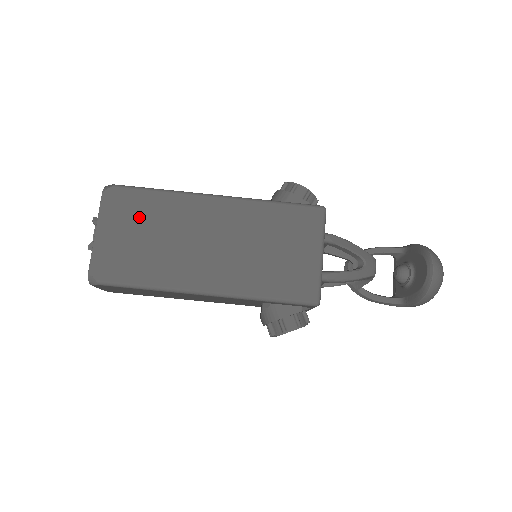
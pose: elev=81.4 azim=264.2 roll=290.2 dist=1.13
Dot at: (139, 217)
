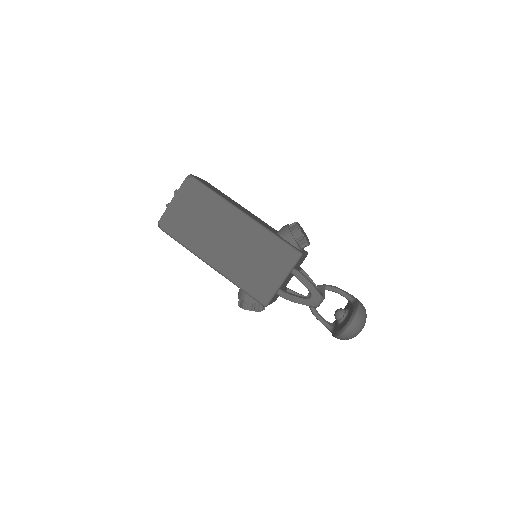
Dot at: (197, 204)
